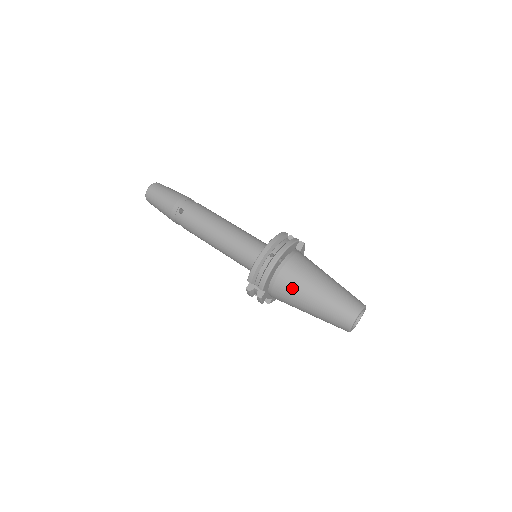
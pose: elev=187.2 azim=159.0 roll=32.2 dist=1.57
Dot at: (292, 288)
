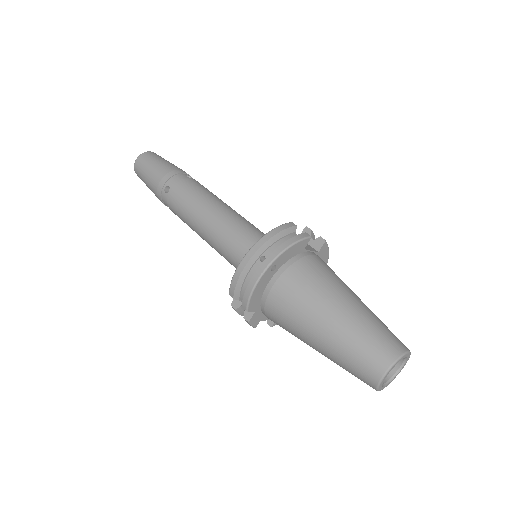
Dot at: (290, 311)
